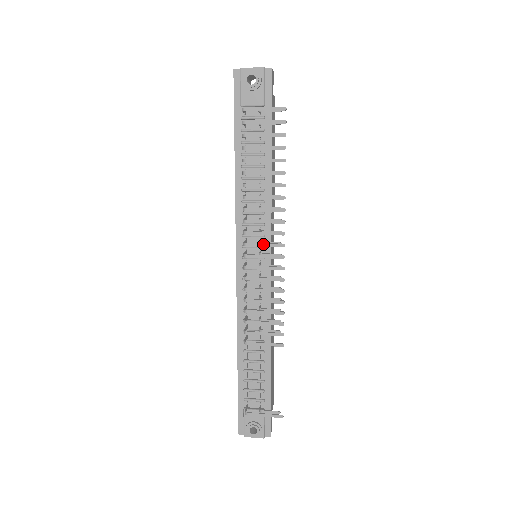
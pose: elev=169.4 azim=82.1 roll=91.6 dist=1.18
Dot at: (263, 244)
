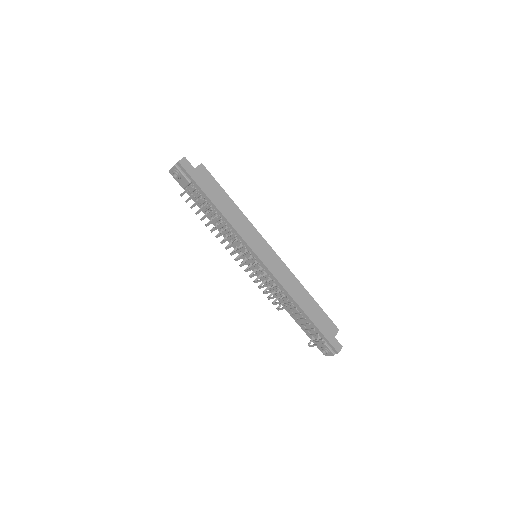
Dot at: (241, 257)
